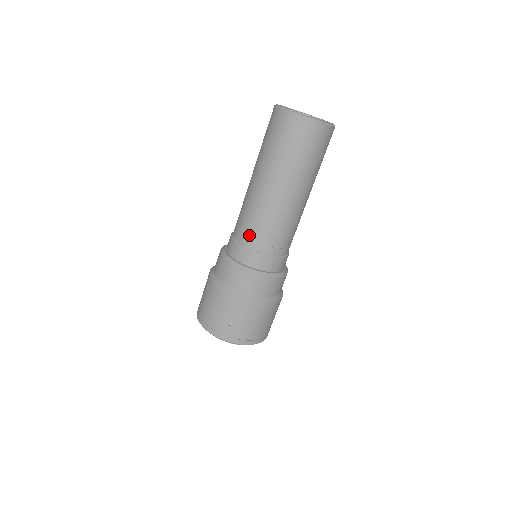
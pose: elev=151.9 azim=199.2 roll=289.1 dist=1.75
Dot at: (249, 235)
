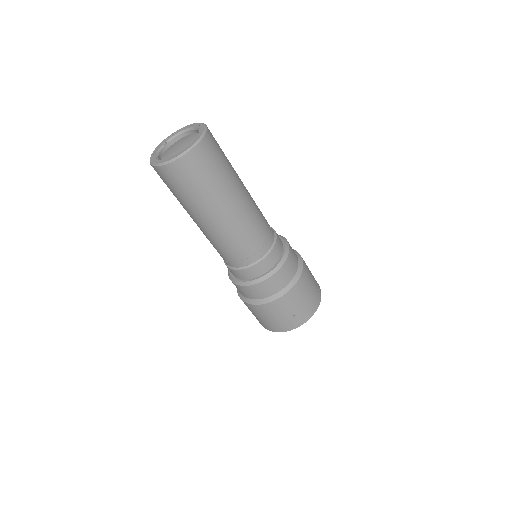
Dot at: (240, 258)
